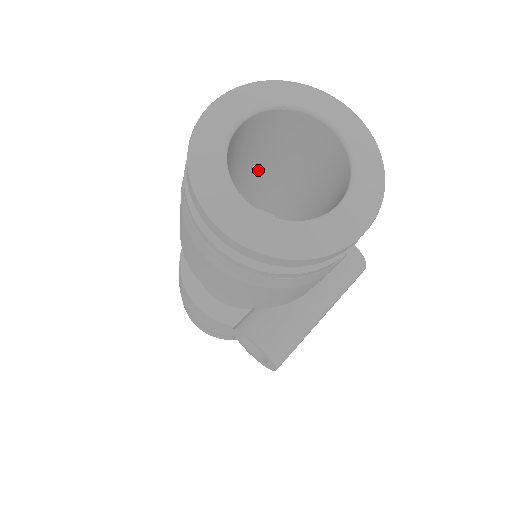
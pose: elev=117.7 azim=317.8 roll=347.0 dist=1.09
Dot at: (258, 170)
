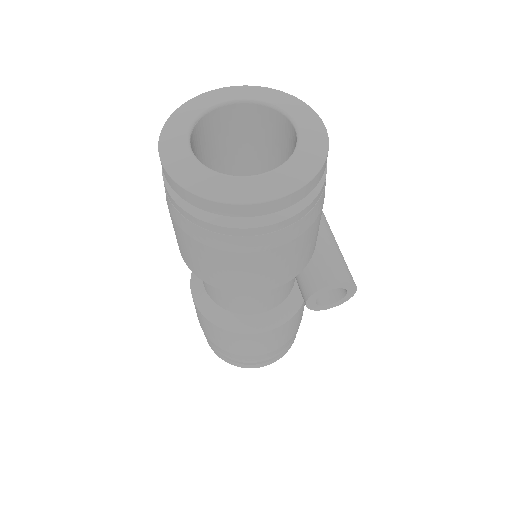
Dot at: occluded
